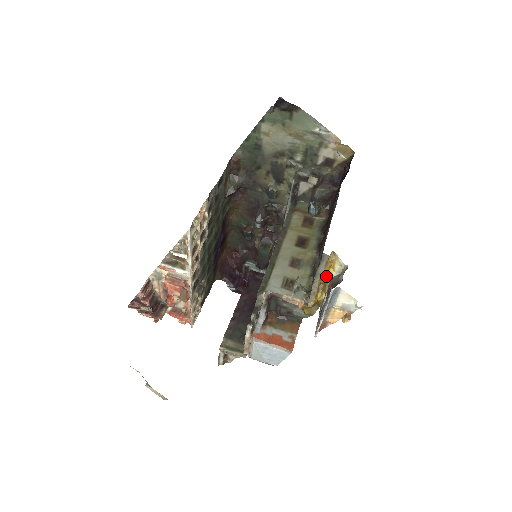
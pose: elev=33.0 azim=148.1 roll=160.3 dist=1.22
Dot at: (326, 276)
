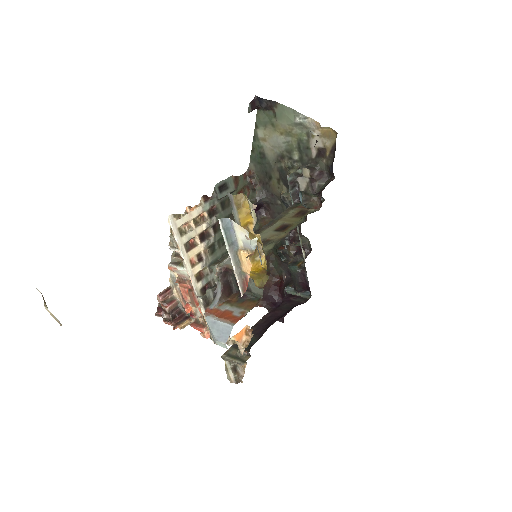
Dot at: (249, 227)
